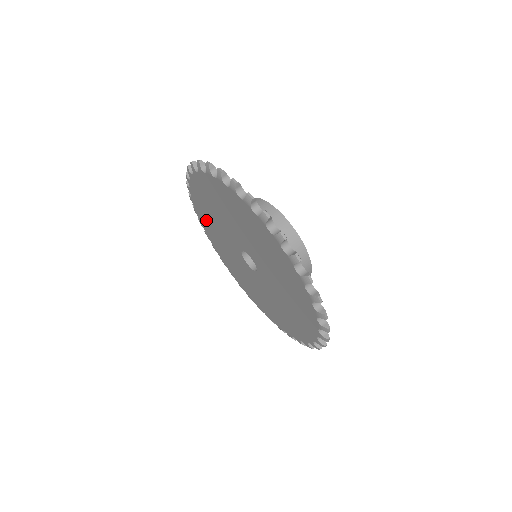
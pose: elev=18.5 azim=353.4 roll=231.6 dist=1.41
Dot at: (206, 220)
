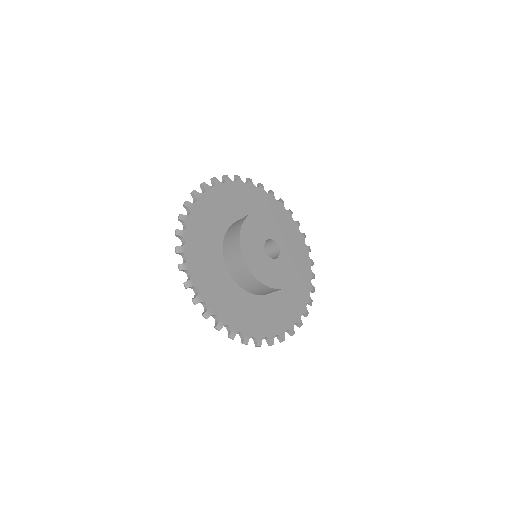
Dot at: occluded
